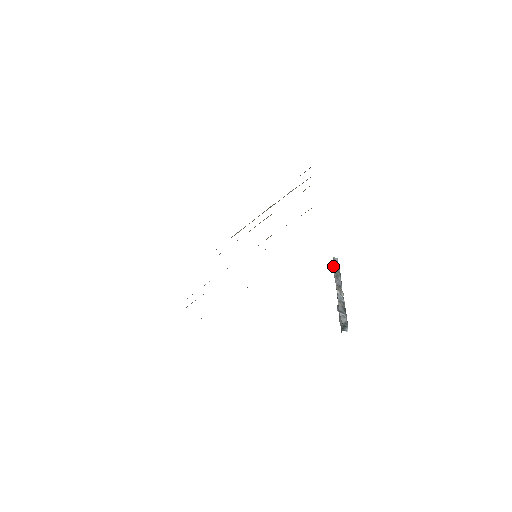
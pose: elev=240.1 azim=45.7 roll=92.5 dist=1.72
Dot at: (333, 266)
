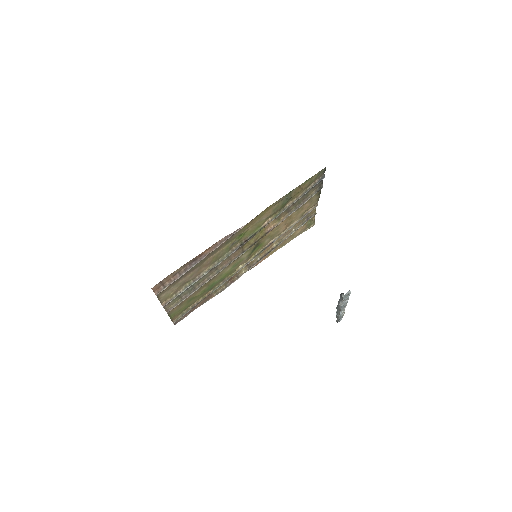
Dot at: (336, 311)
